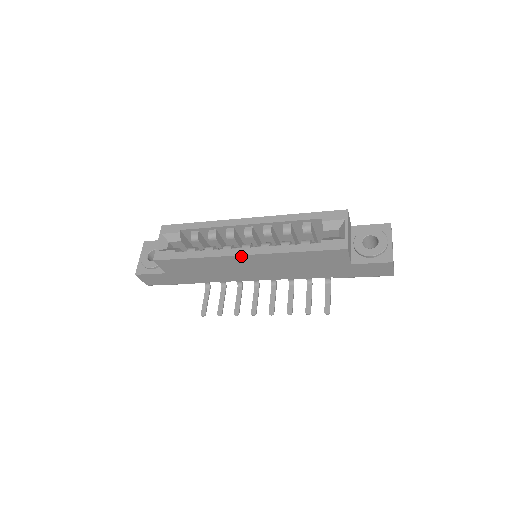
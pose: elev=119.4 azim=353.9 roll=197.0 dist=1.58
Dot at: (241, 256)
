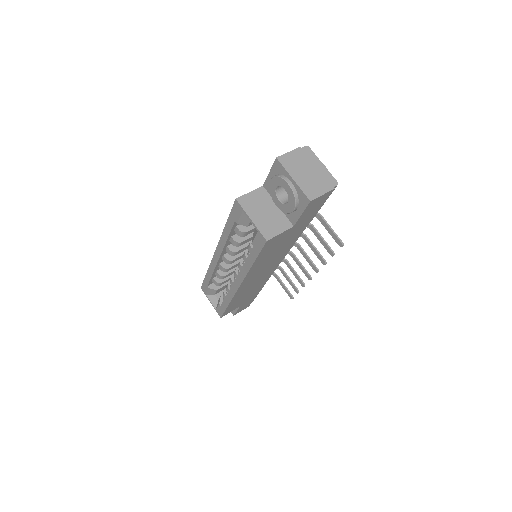
Dot at: (240, 287)
